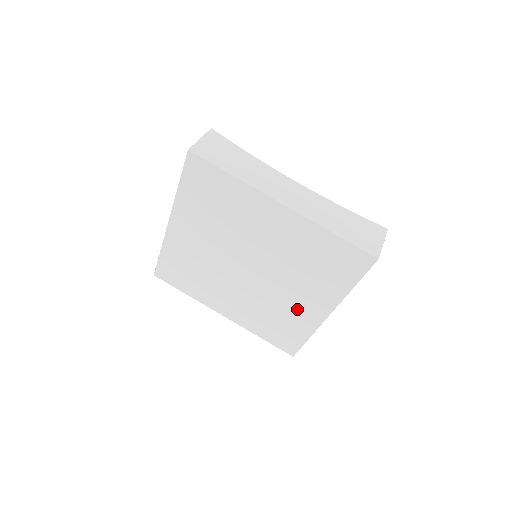
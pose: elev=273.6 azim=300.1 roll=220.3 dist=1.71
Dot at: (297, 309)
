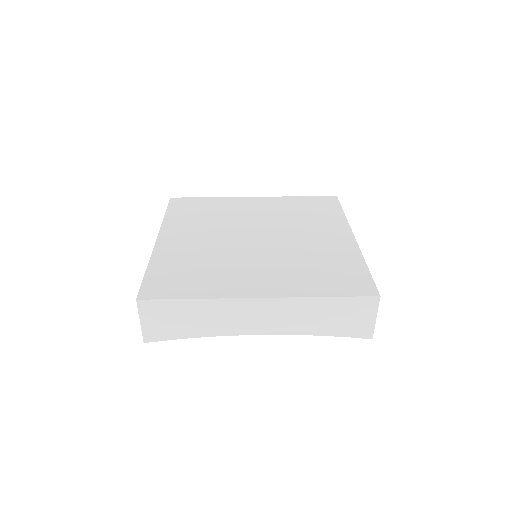
Dot at: (326, 246)
